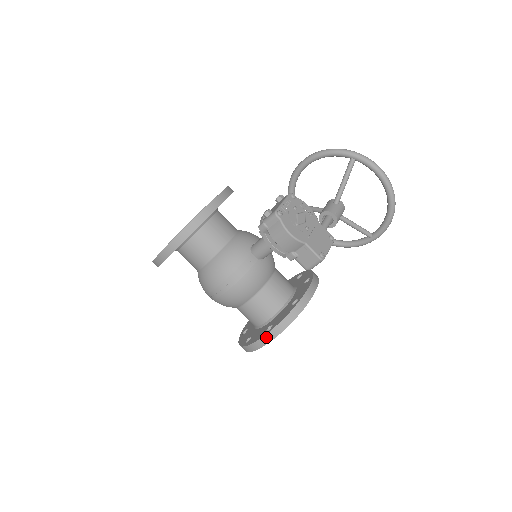
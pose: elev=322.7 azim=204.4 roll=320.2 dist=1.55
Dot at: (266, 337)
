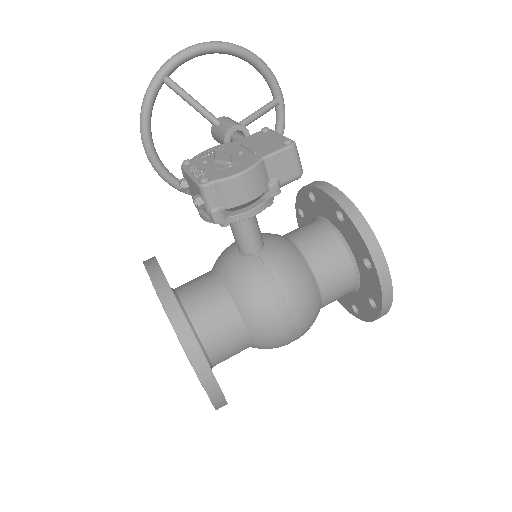
Dot at: (380, 271)
